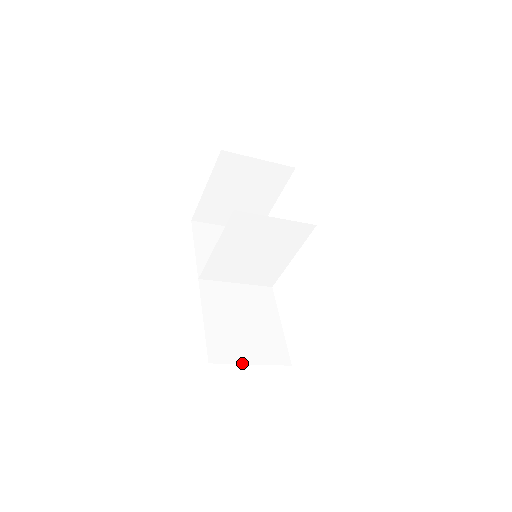
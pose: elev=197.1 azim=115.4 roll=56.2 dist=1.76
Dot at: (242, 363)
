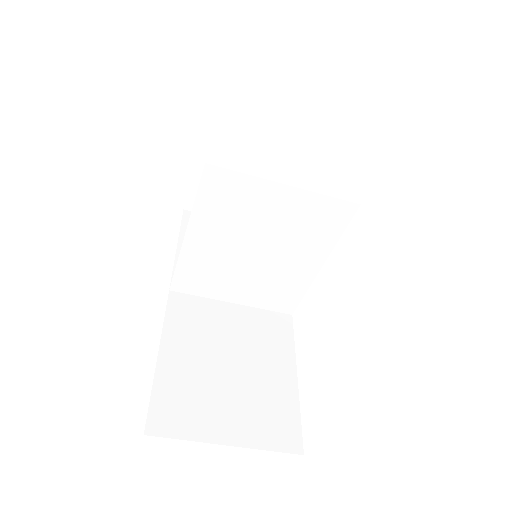
Dot at: (208, 441)
